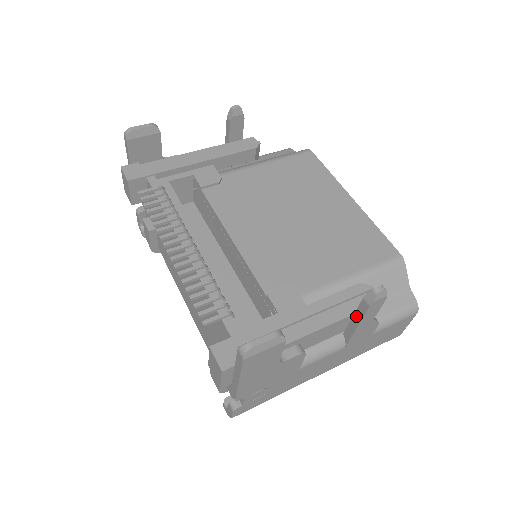
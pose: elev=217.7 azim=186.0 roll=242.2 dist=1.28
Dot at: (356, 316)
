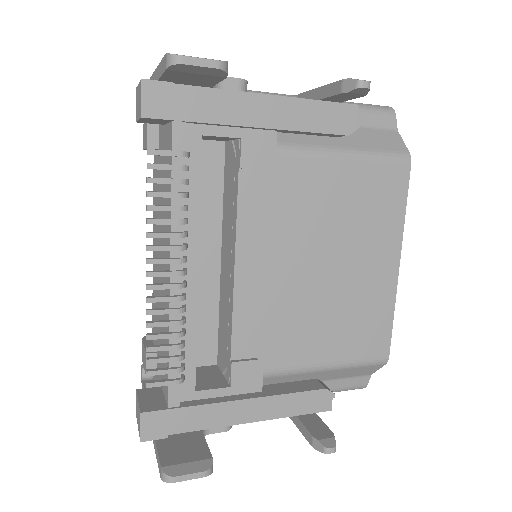
Dot at: (298, 422)
